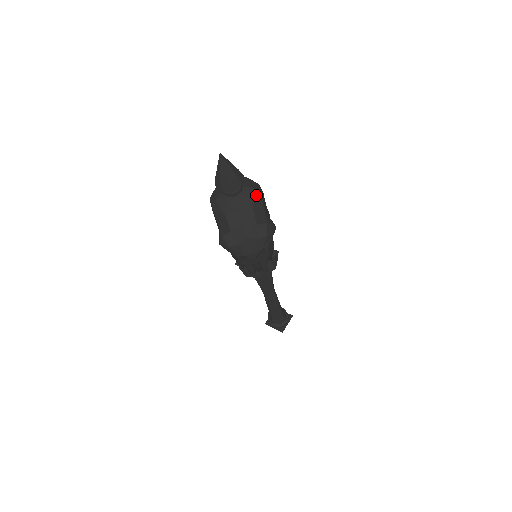
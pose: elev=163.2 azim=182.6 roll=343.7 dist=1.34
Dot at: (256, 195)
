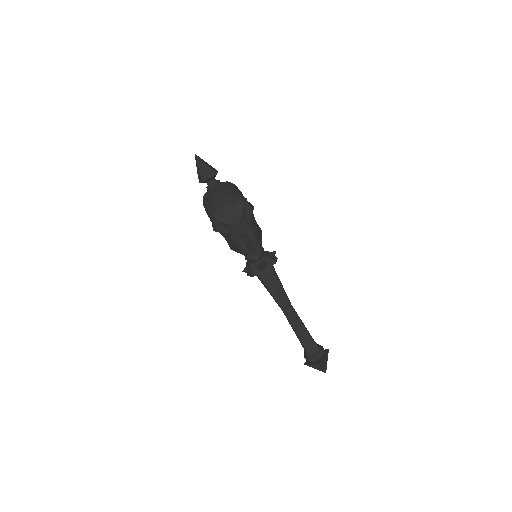
Dot at: (231, 184)
